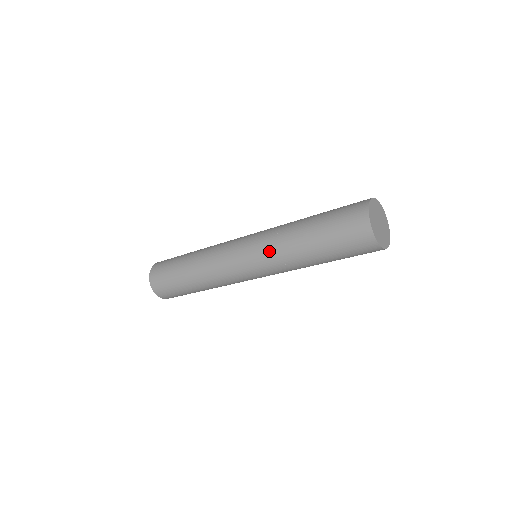
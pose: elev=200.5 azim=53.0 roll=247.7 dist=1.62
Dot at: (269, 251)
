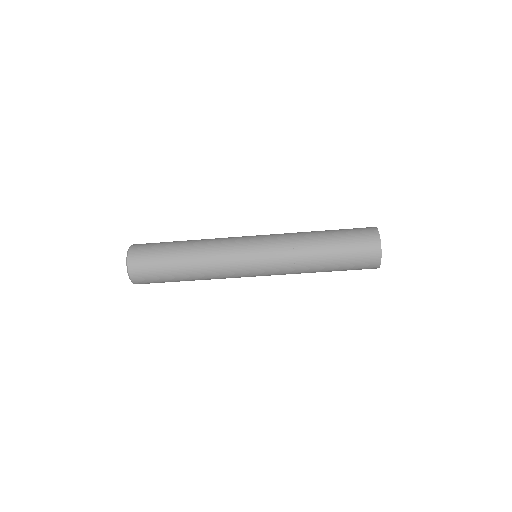
Dot at: (283, 244)
